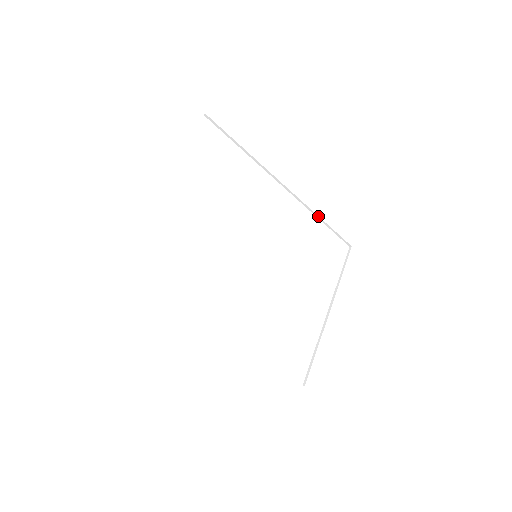
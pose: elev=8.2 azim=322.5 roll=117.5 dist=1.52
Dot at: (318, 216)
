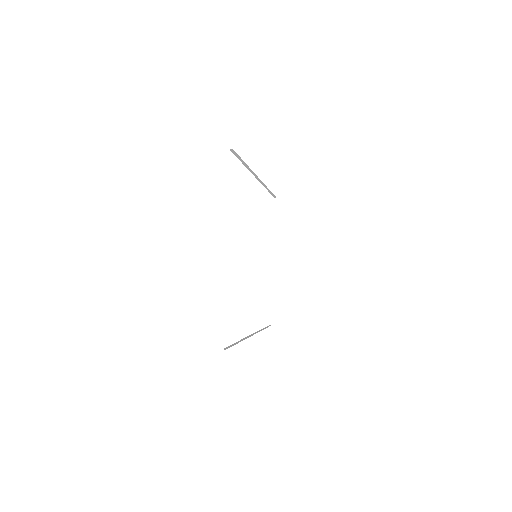
Dot at: (268, 189)
